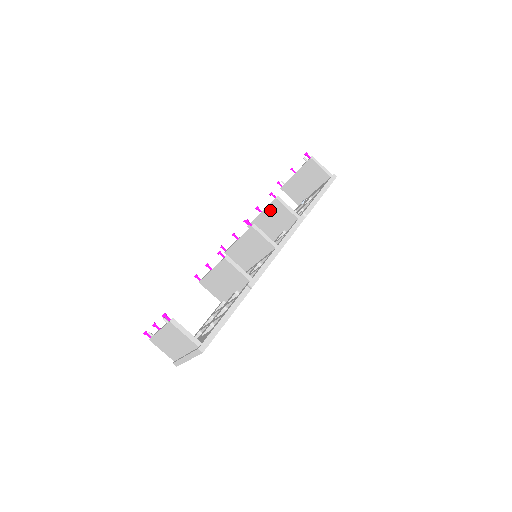
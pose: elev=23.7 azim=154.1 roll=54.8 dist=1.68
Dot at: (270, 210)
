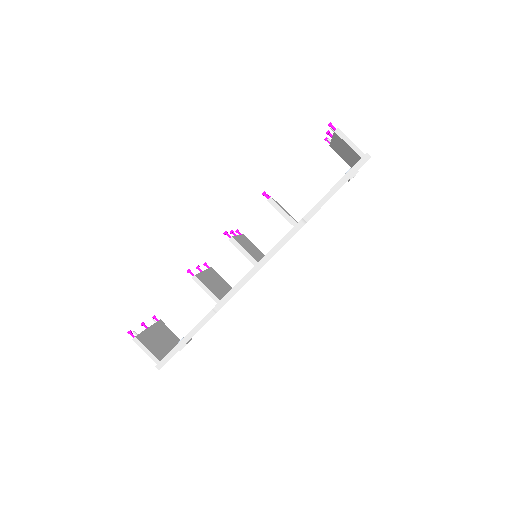
Dot at: occluded
